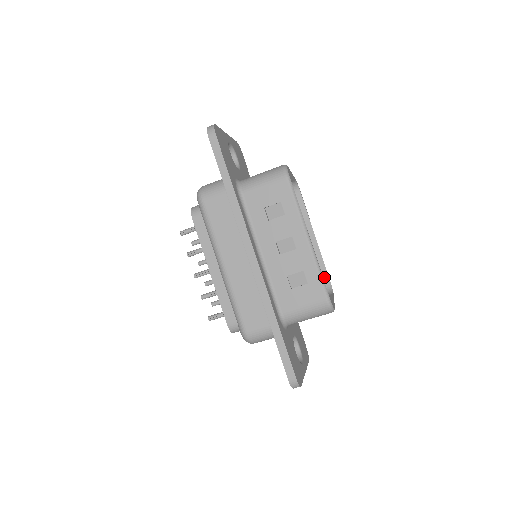
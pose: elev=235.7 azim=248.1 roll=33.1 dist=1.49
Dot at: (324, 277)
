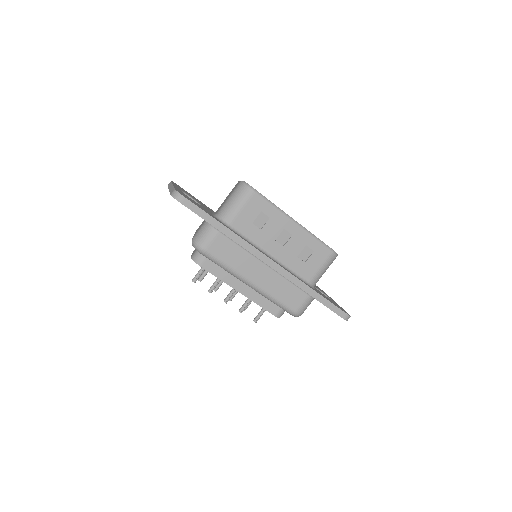
Dot at: occluded
